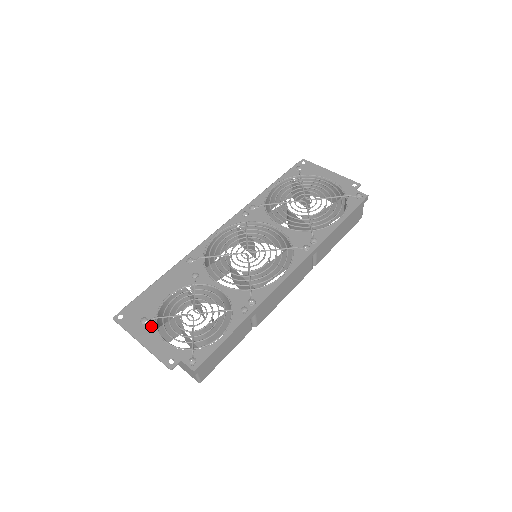
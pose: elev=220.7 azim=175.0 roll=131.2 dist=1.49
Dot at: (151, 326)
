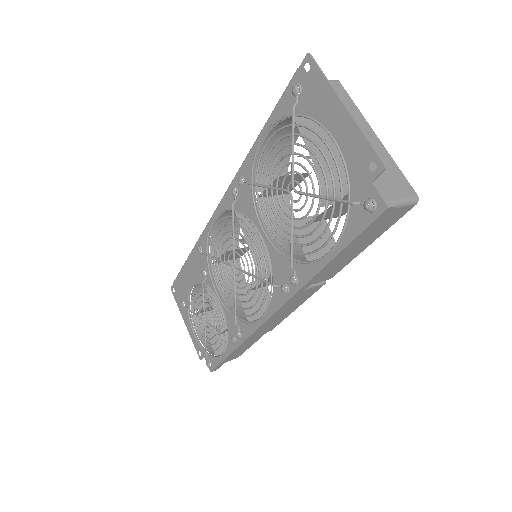
Dot at: (188, 312)
